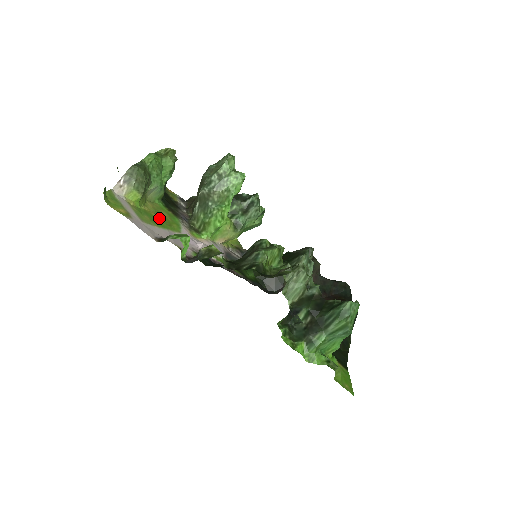
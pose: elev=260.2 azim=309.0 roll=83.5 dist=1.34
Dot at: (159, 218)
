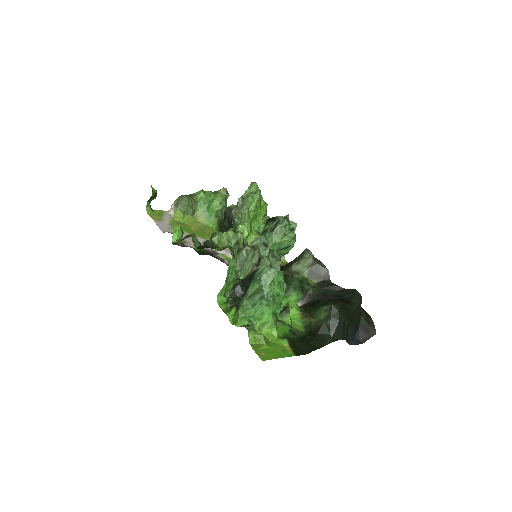
Dot at: (194, 230)
